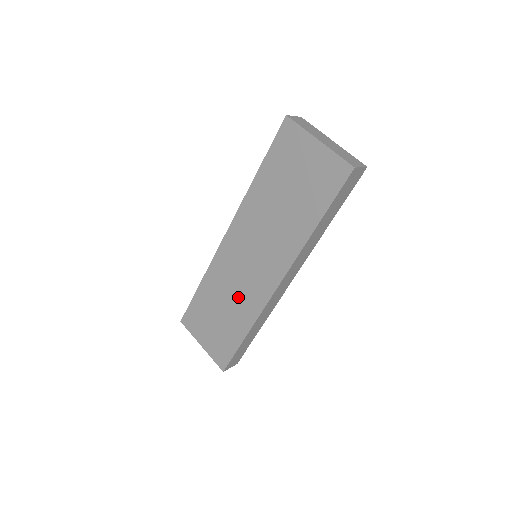
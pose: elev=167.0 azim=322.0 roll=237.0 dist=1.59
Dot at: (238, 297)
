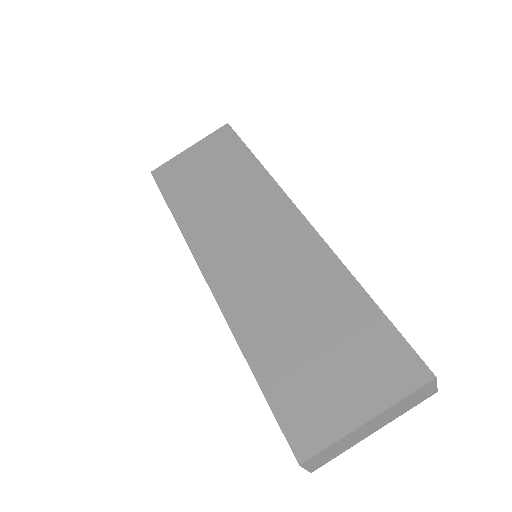
Dot at: (296, 284)
